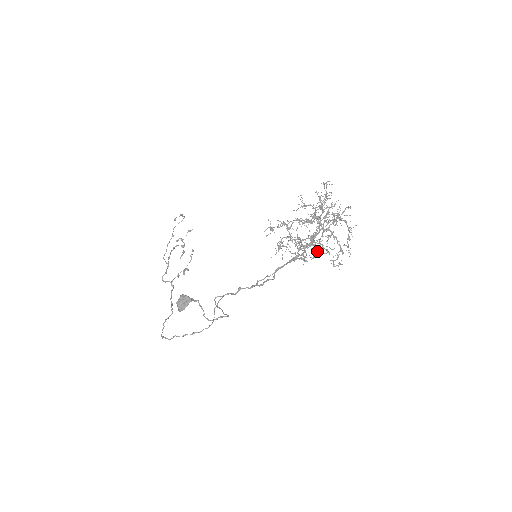
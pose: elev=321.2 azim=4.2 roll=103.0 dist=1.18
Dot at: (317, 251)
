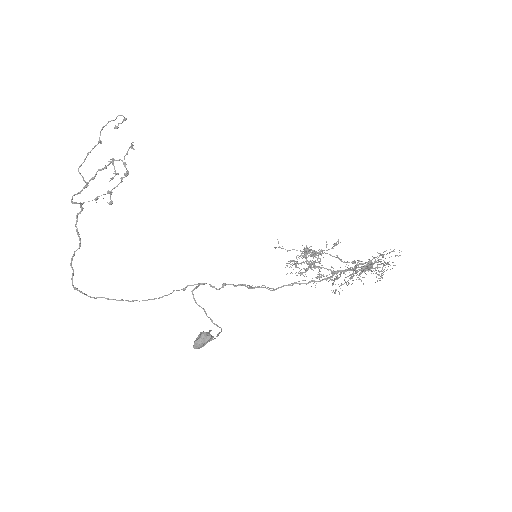
Dot at: occluded
